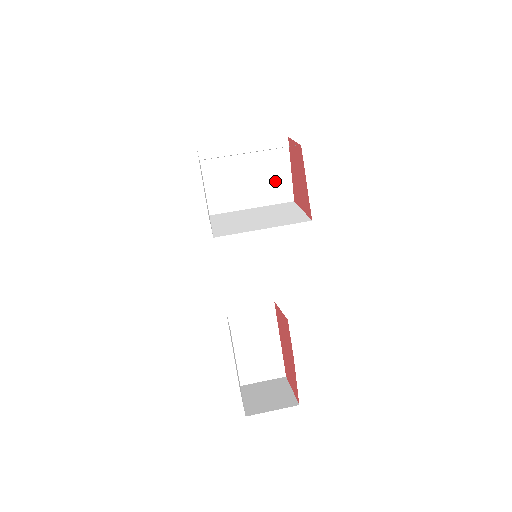
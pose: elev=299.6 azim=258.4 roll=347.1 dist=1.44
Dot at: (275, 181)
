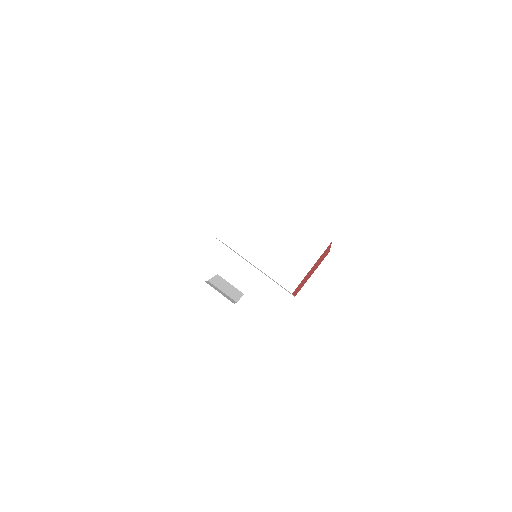
Dot at: occluded
